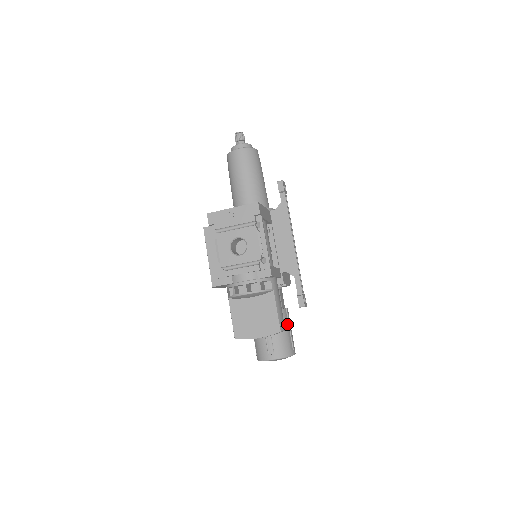
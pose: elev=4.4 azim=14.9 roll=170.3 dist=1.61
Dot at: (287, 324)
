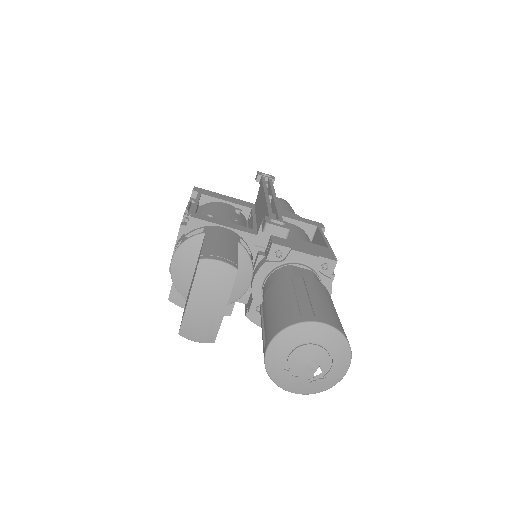
Dot at: (301, 291)
